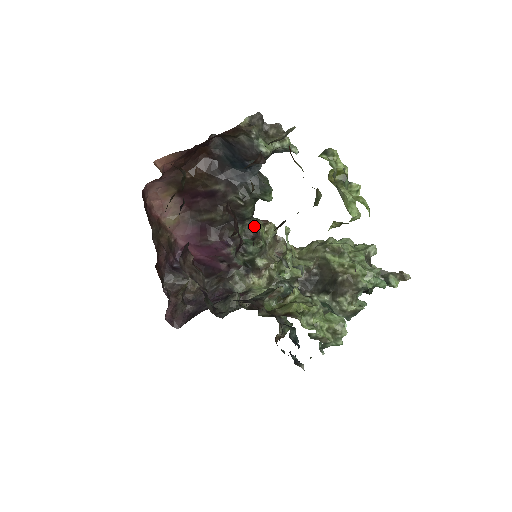
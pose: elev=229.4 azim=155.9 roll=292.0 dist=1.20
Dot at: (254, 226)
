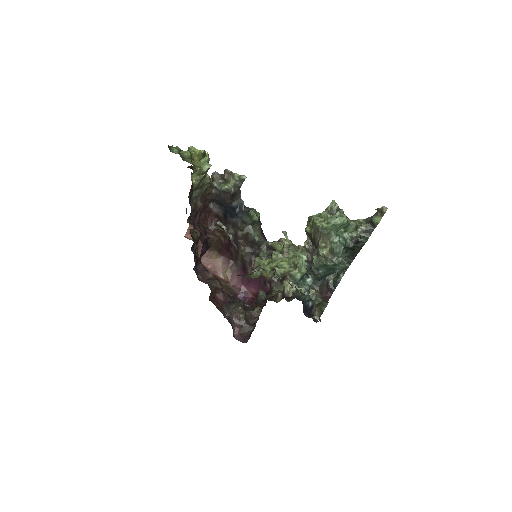
Dot at: (270, 246)
